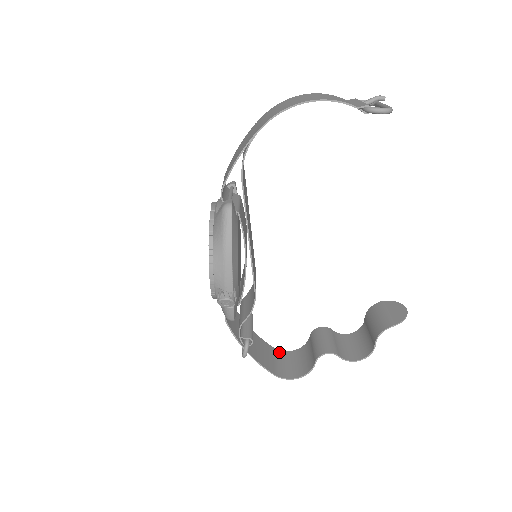
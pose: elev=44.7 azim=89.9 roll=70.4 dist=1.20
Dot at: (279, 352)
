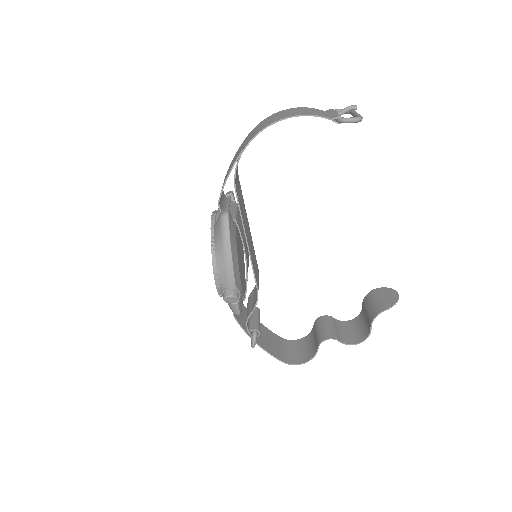
Dot at: (287, 341)
